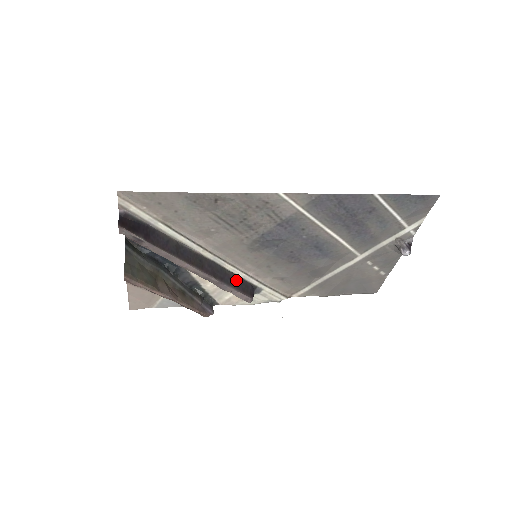
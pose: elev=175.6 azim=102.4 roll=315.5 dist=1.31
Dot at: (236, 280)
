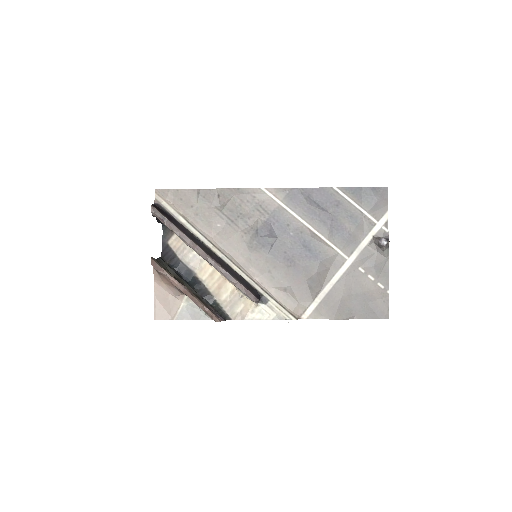
Dot at: (241, 279)
